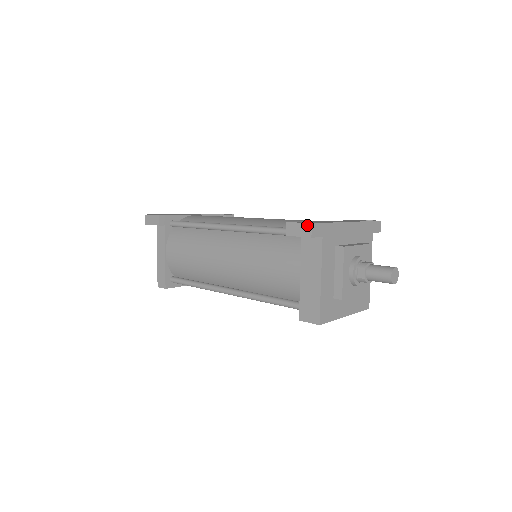
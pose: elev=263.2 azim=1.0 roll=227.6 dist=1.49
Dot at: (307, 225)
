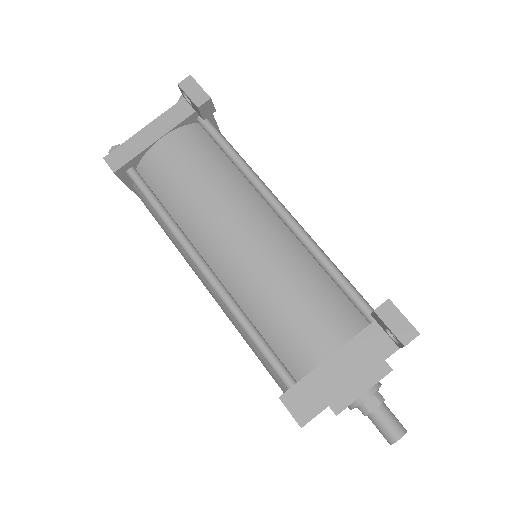
Dot at: (413, 329)
